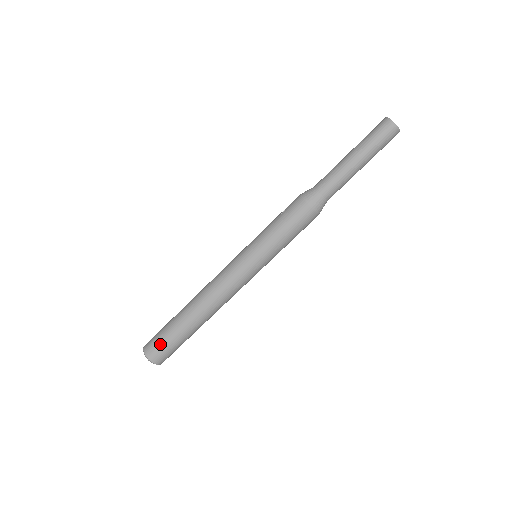
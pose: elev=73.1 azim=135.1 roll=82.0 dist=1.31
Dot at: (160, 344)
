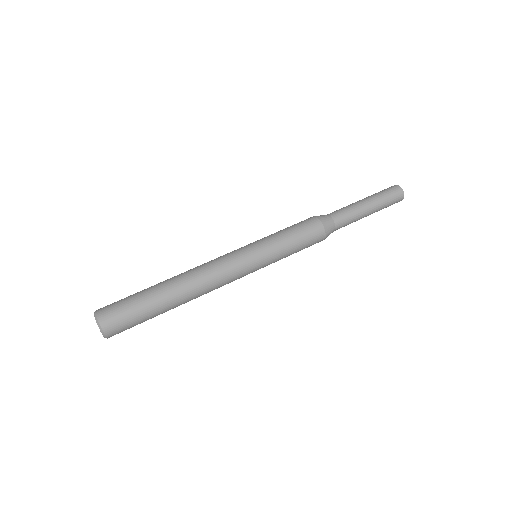
Dot at: (119, 301)
